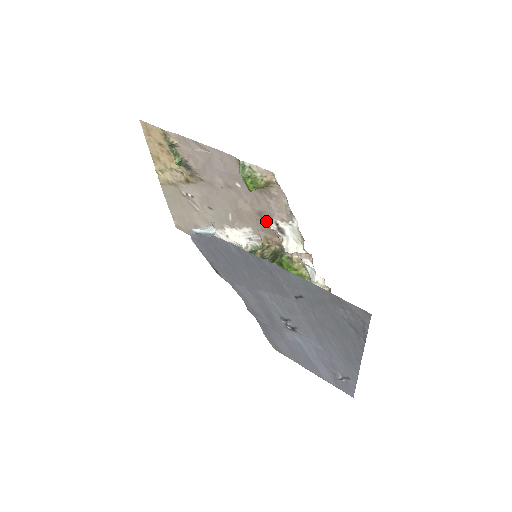
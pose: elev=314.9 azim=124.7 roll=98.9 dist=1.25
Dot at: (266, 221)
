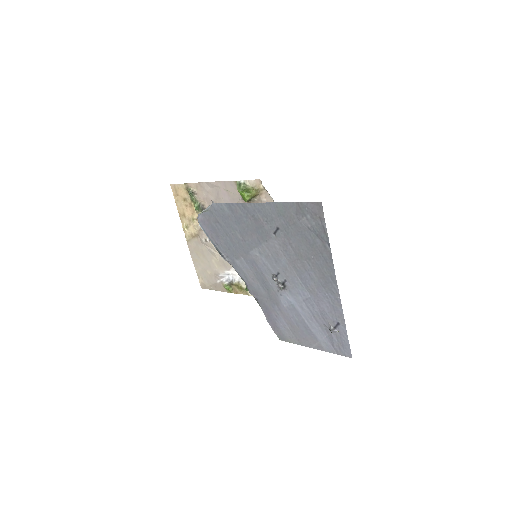
Dot at: occluded
